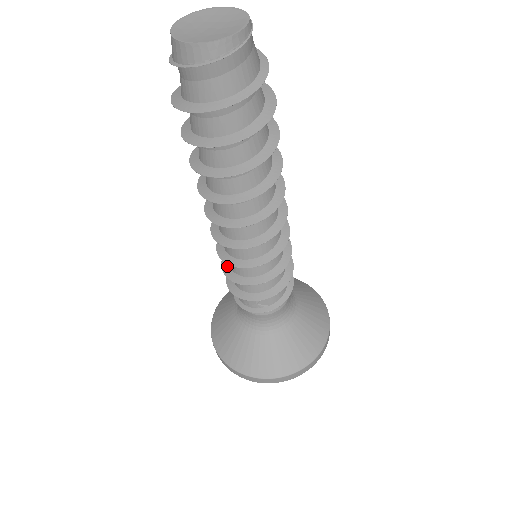
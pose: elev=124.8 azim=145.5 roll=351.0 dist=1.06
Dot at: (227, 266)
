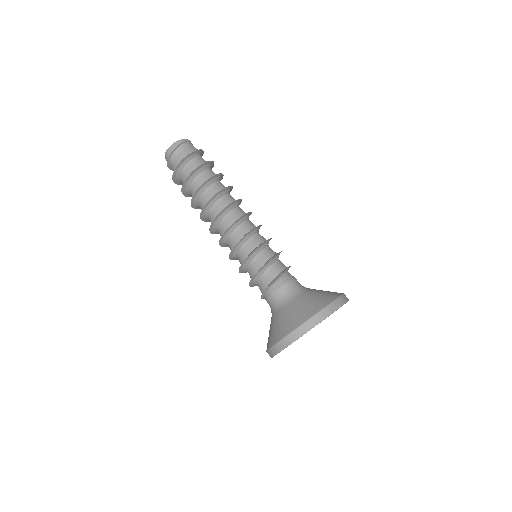
Dot at: (241, 269)
